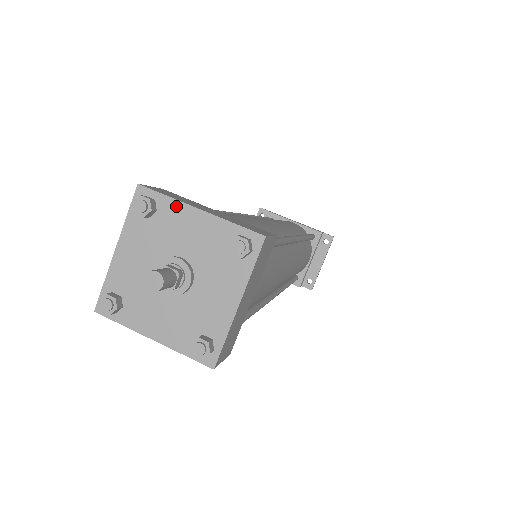
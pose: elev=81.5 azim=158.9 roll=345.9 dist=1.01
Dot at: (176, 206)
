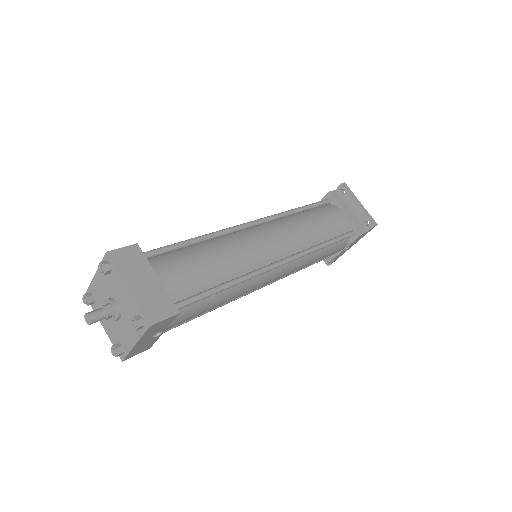
Dot at: (93, 285)
